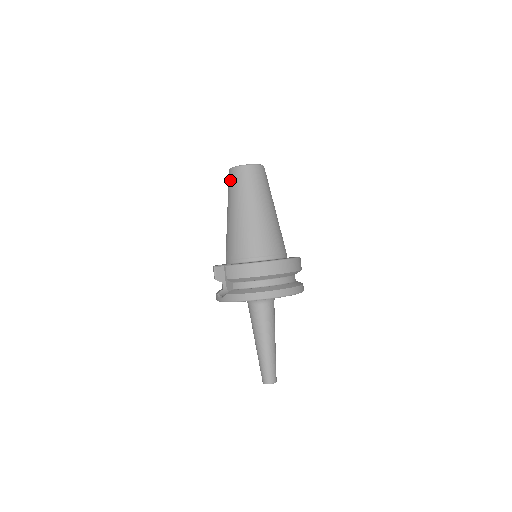
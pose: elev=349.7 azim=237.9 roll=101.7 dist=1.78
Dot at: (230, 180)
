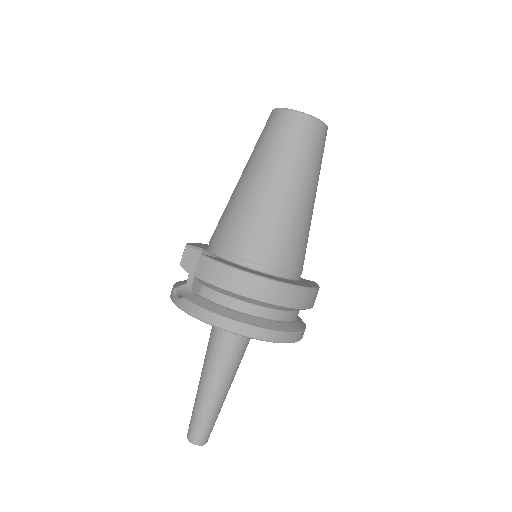
Dot at: (267, 126)
